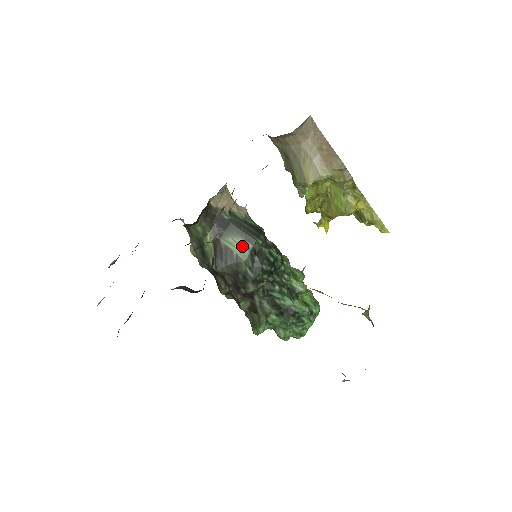
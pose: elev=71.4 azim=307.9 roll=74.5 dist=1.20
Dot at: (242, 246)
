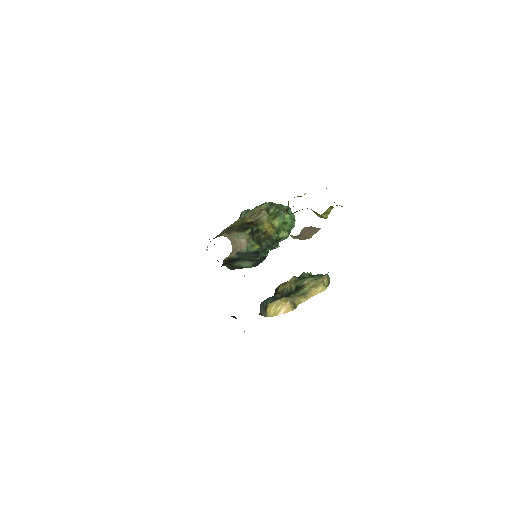
Dot at: (248, 264)
